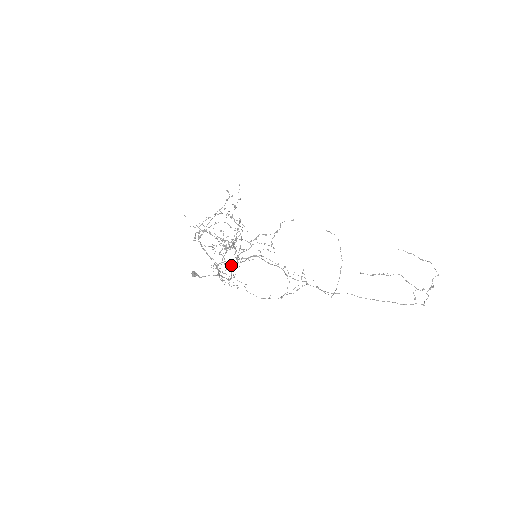
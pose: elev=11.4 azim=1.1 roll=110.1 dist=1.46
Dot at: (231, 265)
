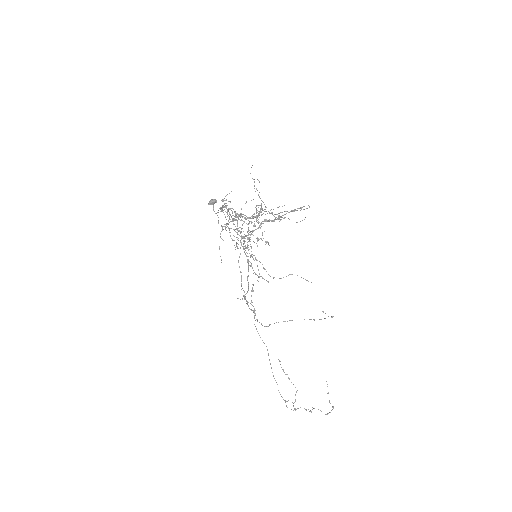
Dot at: (268, 211)
